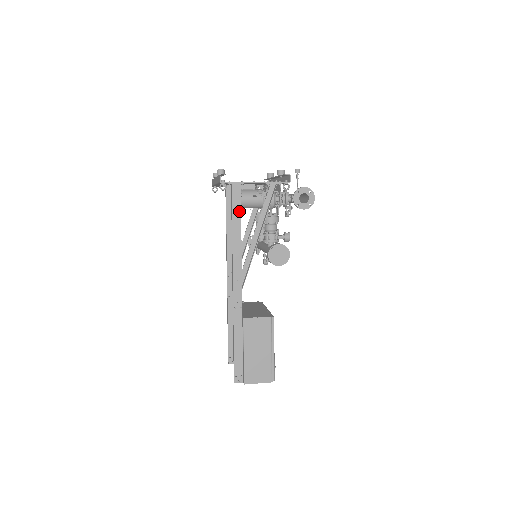
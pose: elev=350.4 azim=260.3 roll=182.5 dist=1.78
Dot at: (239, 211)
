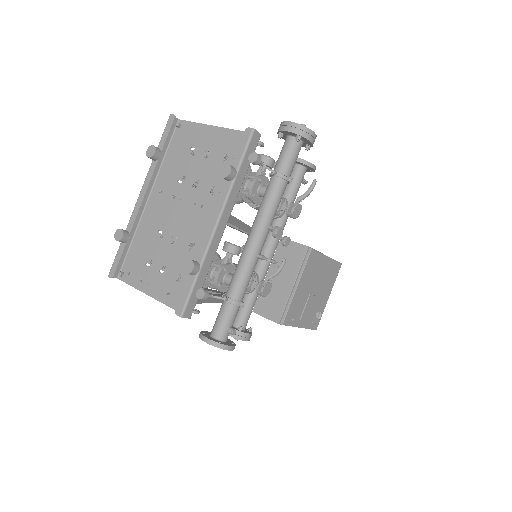
Dot at: occluded
